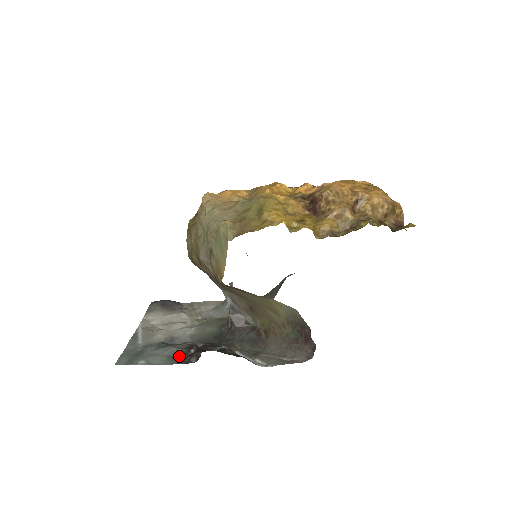
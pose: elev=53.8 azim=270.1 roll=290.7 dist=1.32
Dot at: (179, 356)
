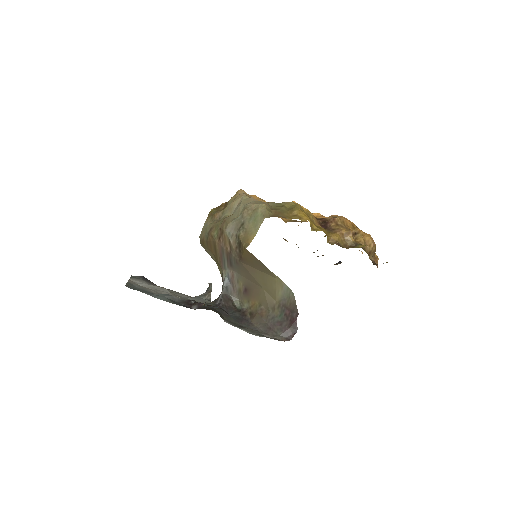
Dot at: (180, 302)
